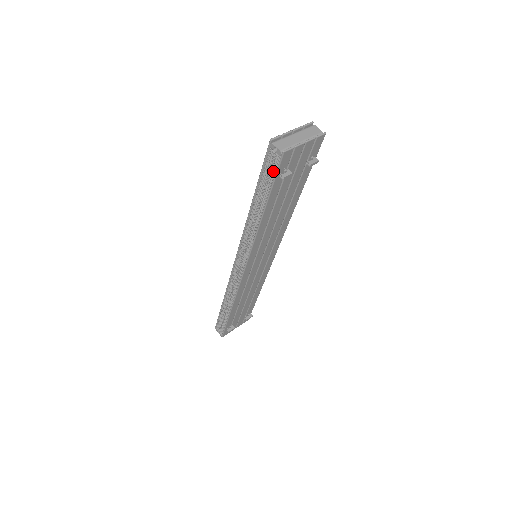
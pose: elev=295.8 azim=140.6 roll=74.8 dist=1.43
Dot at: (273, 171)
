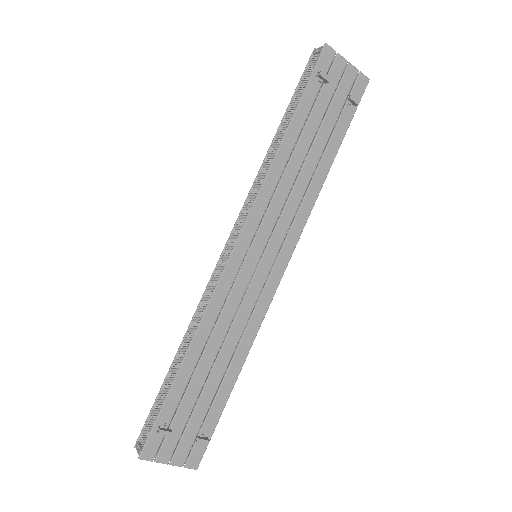
Dot at: (310, 72)
